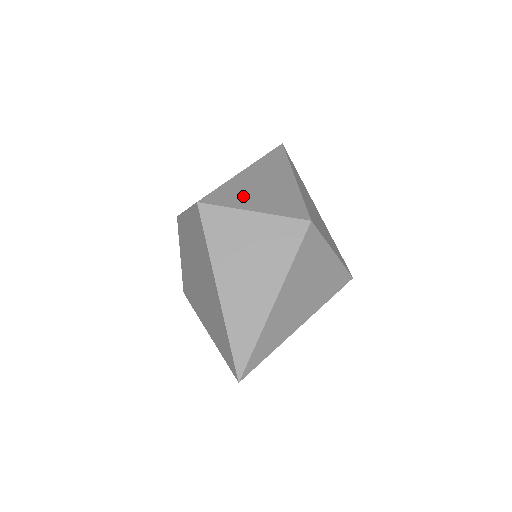
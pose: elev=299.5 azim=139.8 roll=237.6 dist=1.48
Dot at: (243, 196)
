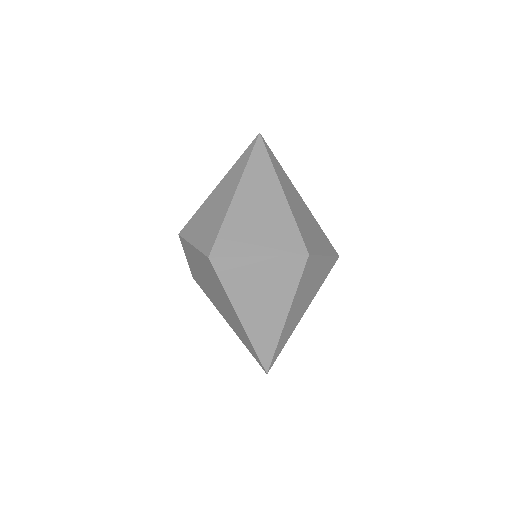
Dot at: (245, 236)
